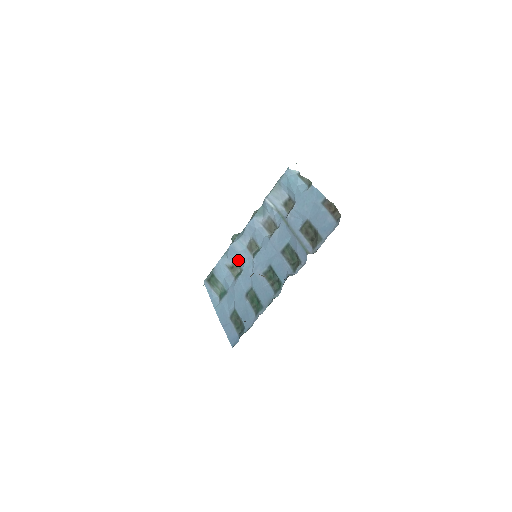
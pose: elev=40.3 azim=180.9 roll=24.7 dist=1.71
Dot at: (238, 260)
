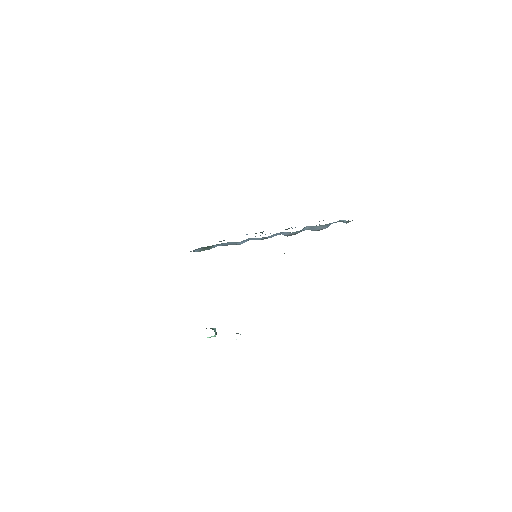
Dot at: occluded
